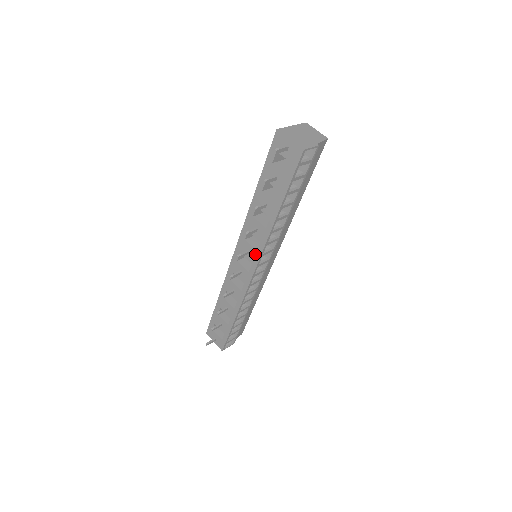
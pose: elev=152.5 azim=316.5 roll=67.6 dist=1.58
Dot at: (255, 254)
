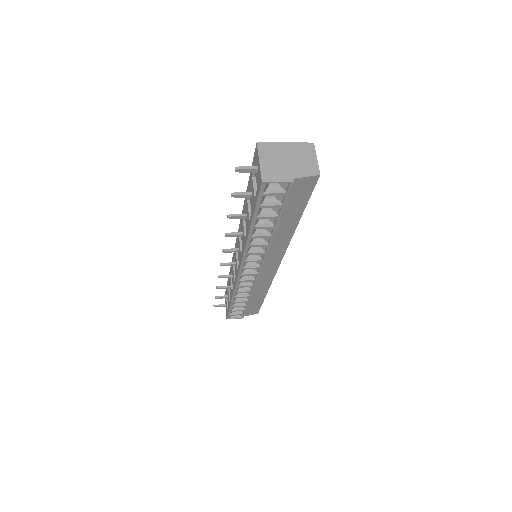
Dot at: (240, 256)
